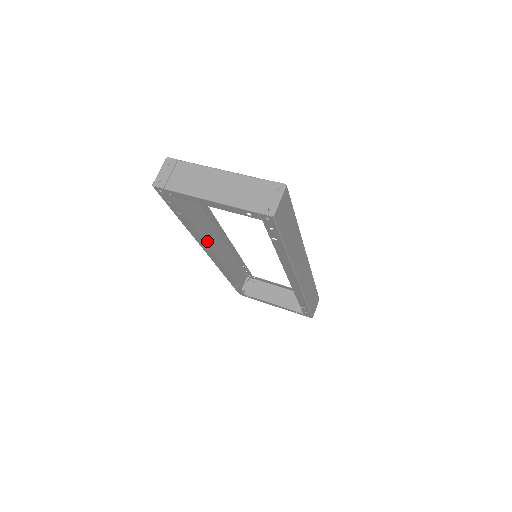
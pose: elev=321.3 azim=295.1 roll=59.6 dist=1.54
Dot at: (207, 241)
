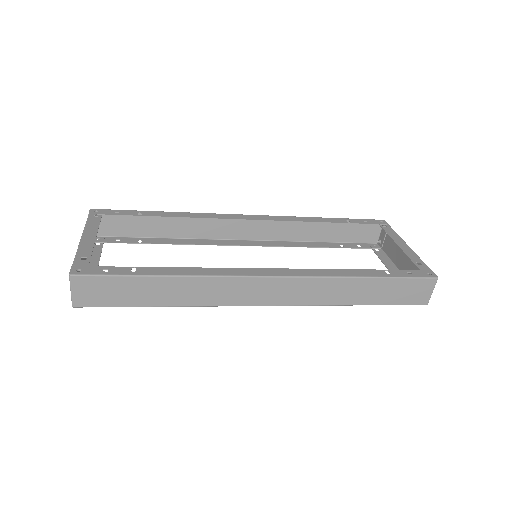
Dot at: (233, 230)
